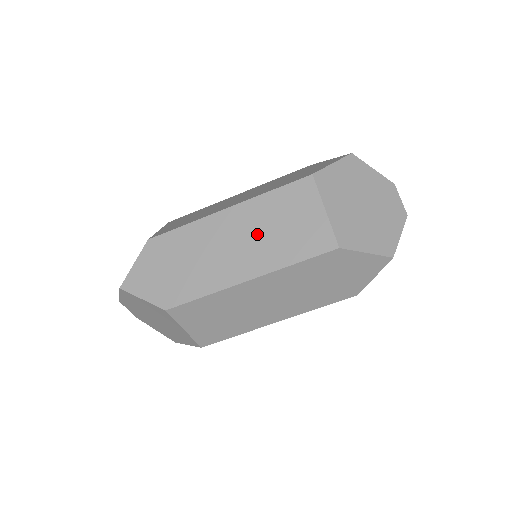
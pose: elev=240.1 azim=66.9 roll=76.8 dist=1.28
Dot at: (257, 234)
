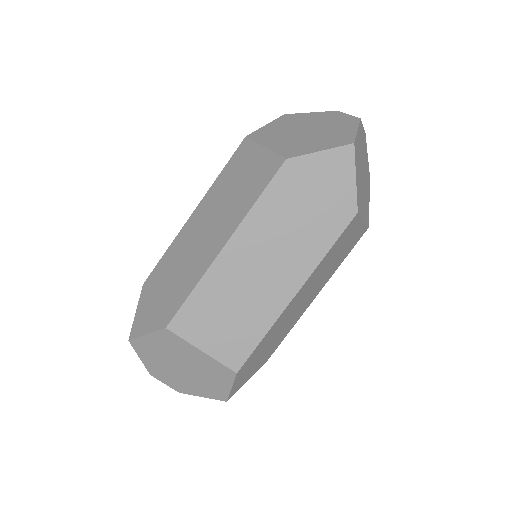
Dot at: (220, 208)
